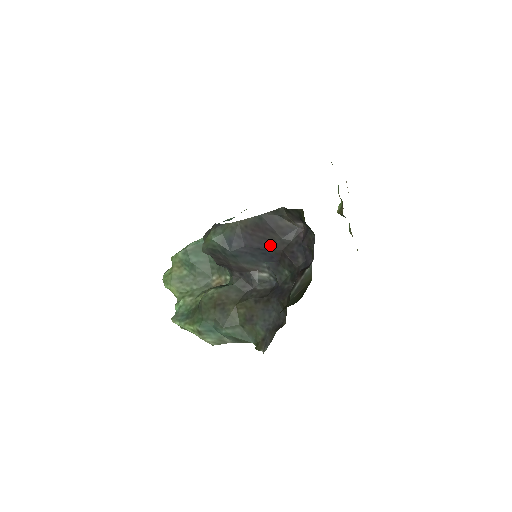
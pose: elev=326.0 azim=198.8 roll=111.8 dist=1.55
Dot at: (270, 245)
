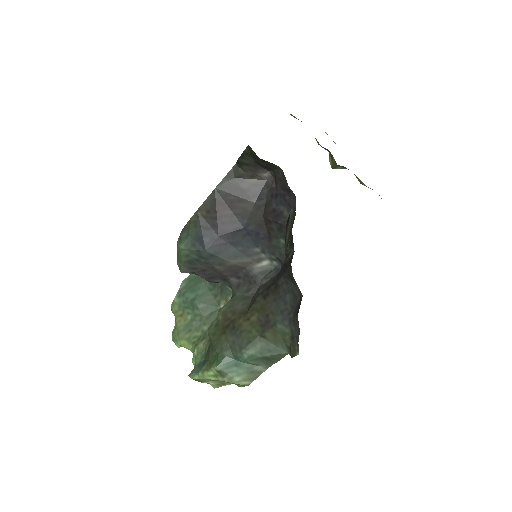
Dot at: (246, 219)
